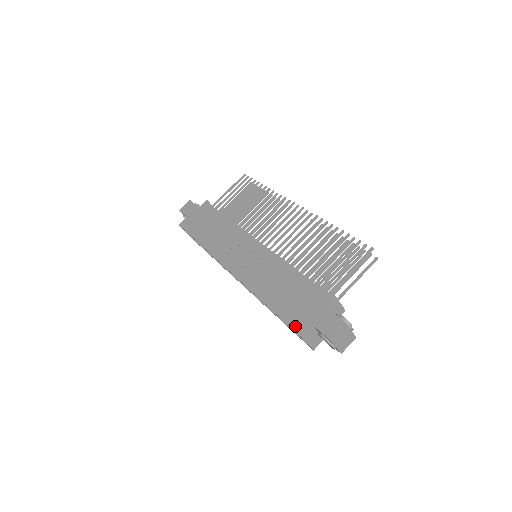
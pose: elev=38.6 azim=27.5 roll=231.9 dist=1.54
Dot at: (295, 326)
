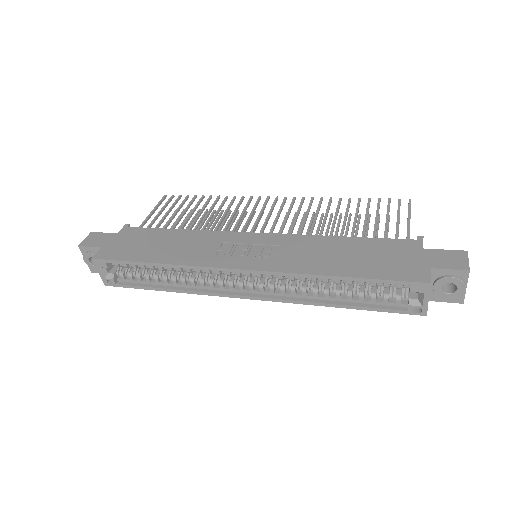
Dot at: (410, 277)
